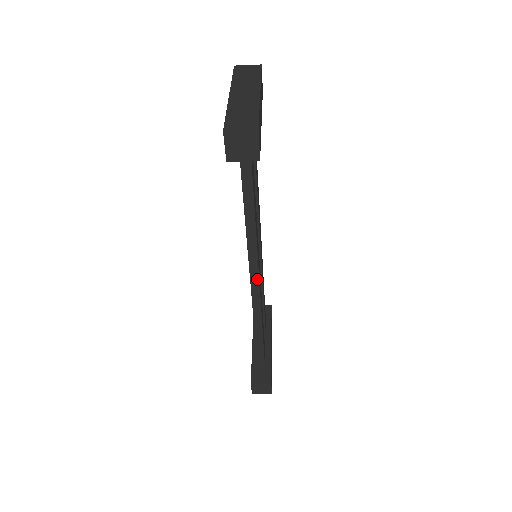
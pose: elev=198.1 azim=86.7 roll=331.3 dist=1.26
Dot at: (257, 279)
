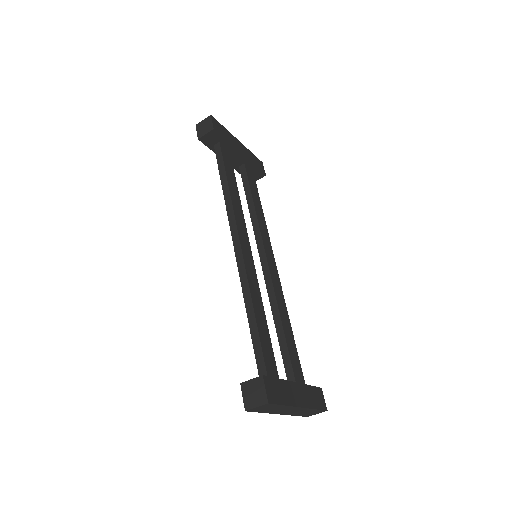
Dot at: (238, 240)
